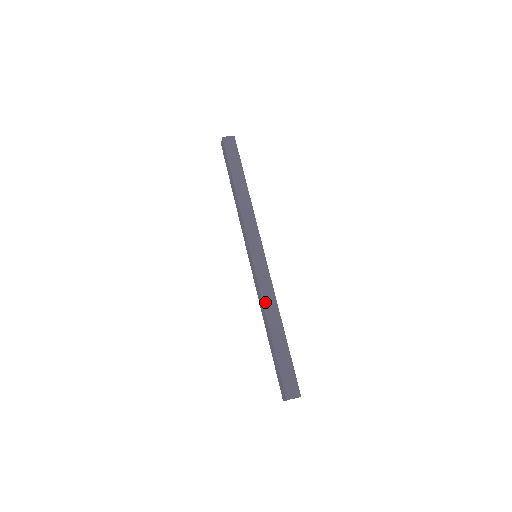
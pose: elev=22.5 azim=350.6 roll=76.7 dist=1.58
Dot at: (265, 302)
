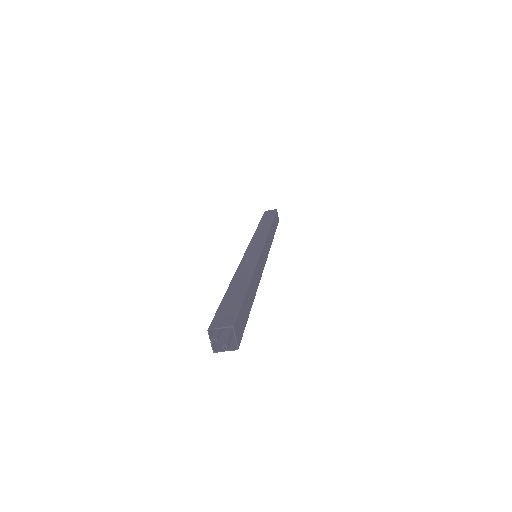
Dot at: (239, 269)
